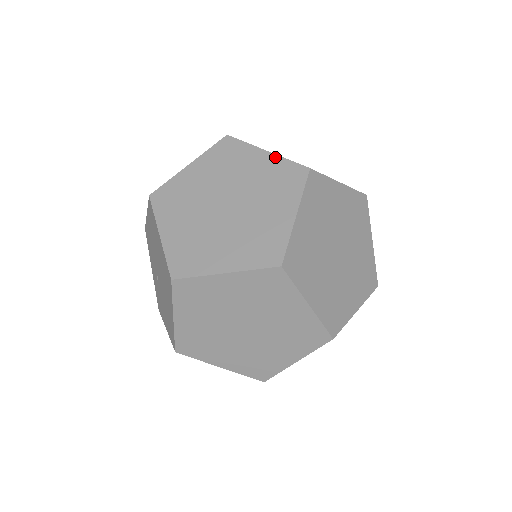
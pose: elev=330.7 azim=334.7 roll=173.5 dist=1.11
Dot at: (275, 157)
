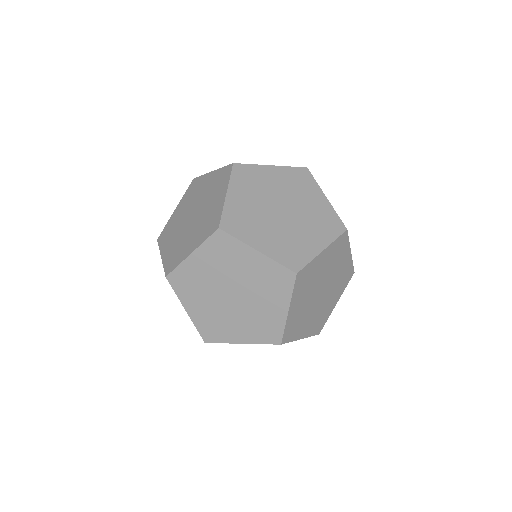
Dot at: (216, 171)
